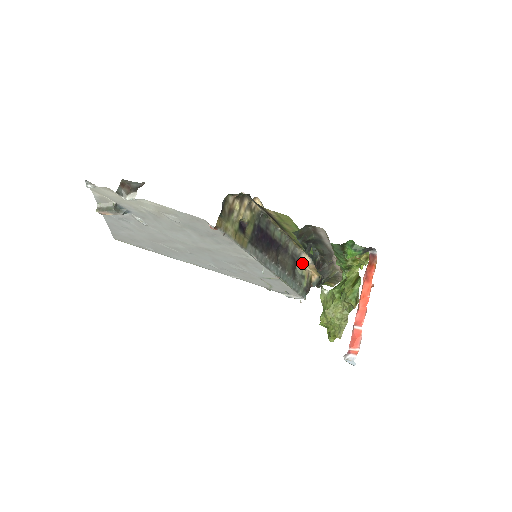
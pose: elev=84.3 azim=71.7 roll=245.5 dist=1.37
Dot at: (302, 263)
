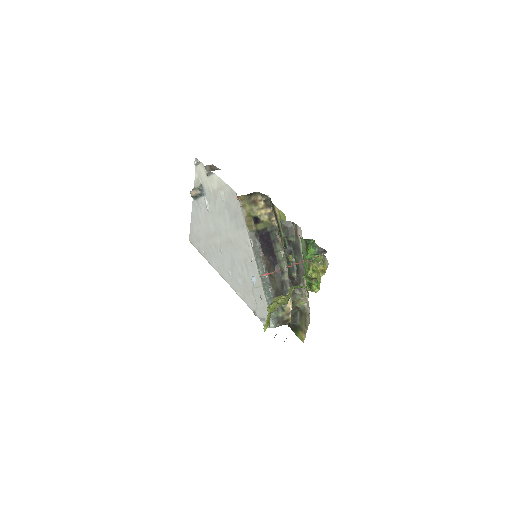
Dot at: occluded
